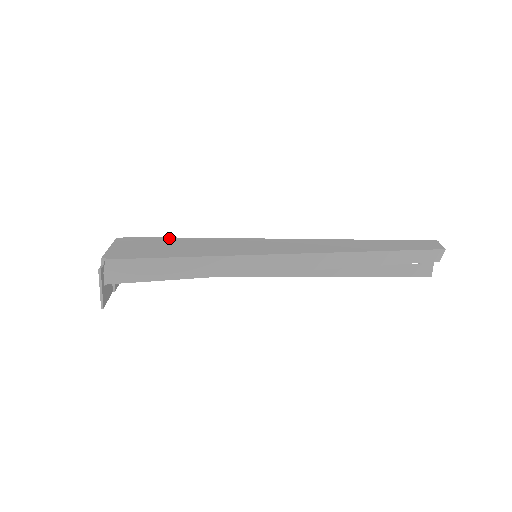
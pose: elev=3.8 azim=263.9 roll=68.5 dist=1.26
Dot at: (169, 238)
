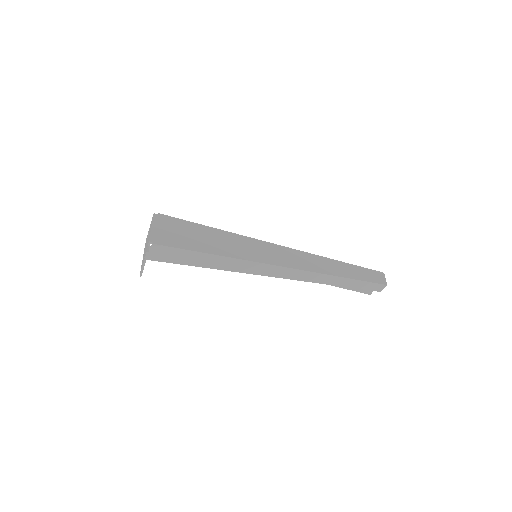
Dot at: (194, 224)
